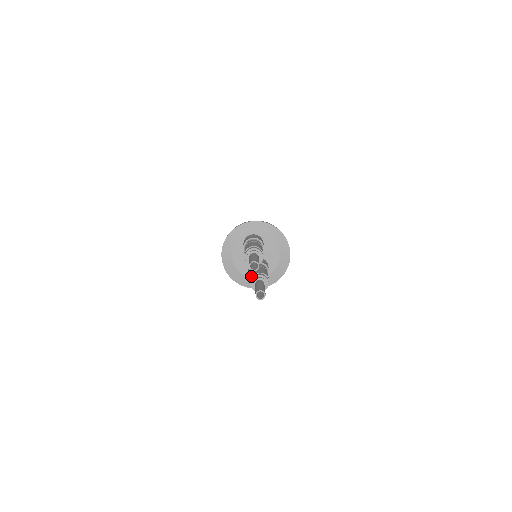
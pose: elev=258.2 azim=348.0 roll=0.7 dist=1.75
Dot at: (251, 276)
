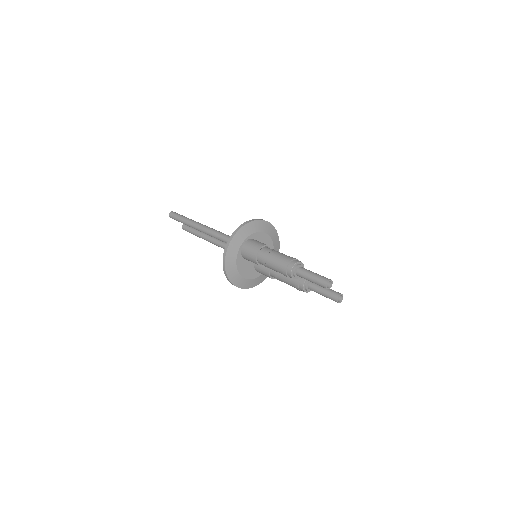
Dot at: (297, 284)
